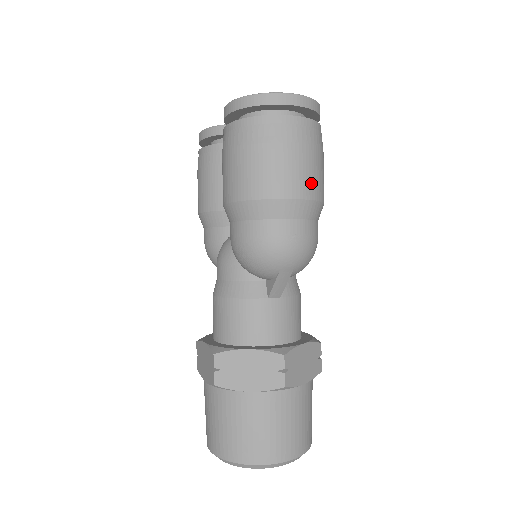
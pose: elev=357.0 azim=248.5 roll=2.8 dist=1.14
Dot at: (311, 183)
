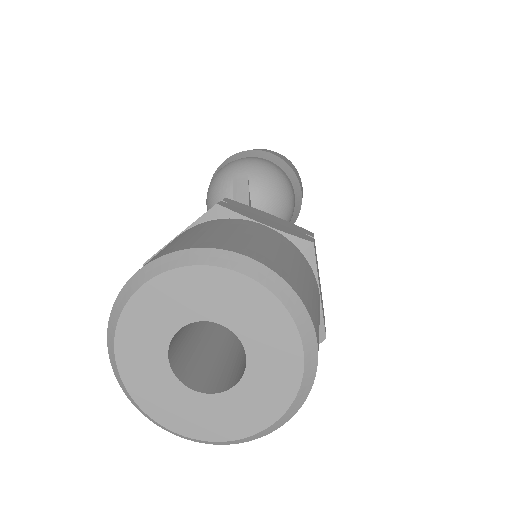
Dot at: occluded
